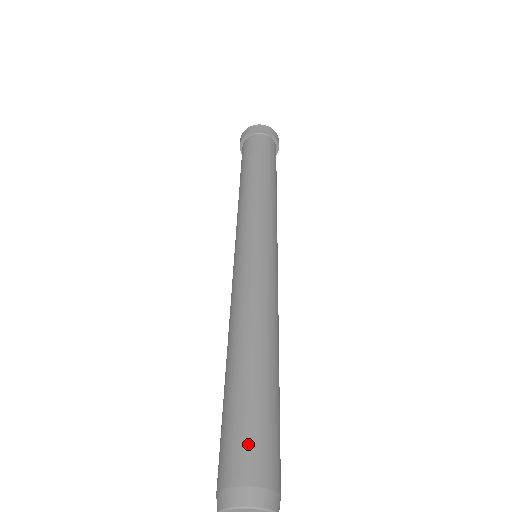
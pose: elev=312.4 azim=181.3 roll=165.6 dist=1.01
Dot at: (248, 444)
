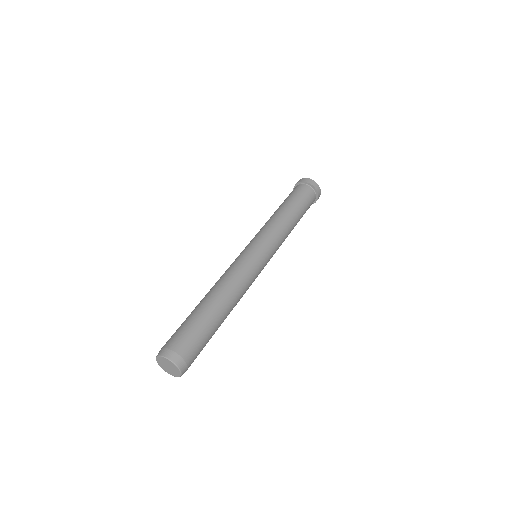
Dot at: (196, 345)
